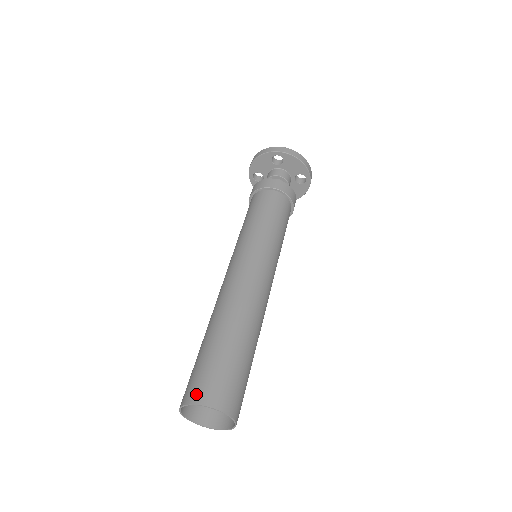
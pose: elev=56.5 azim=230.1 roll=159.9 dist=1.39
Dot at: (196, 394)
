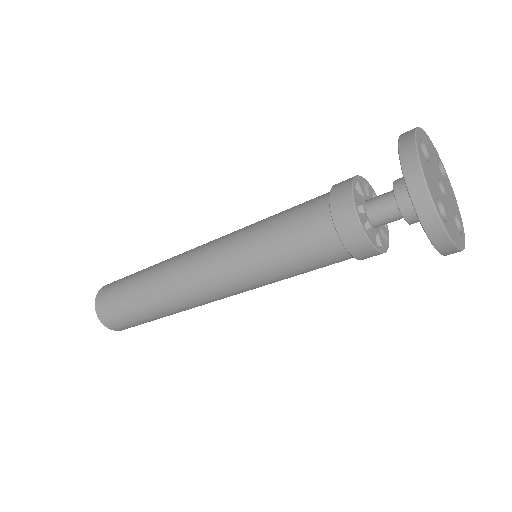
Dot at: (103, 315)
